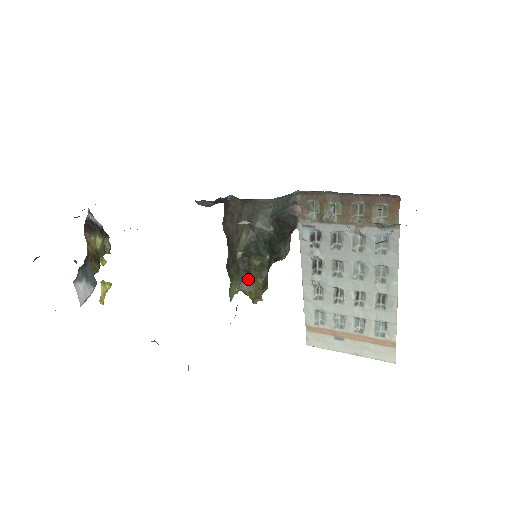
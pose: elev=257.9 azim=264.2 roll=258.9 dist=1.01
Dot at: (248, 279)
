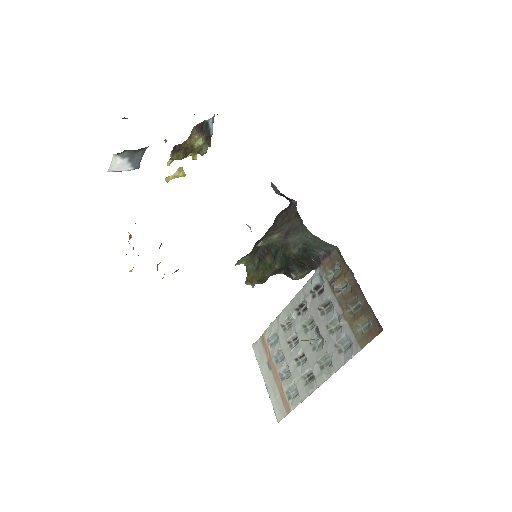
Dot at: (256, 265)
